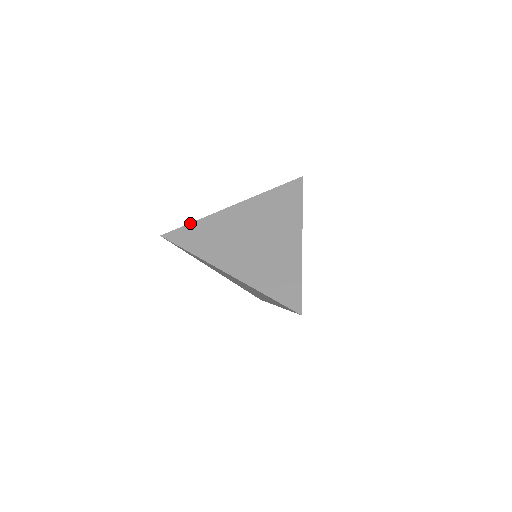
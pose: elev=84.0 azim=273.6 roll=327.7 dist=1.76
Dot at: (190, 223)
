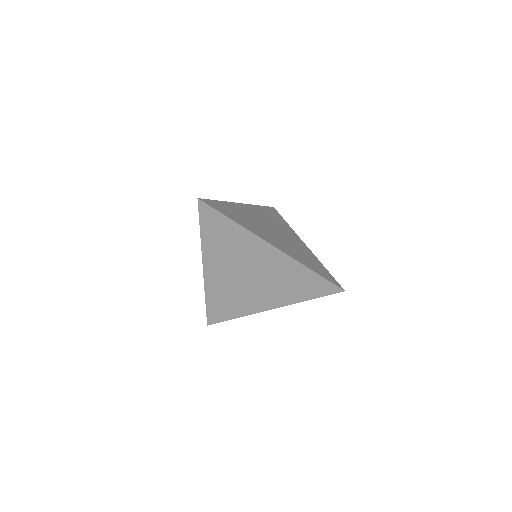
Dot at: (228, 218)
